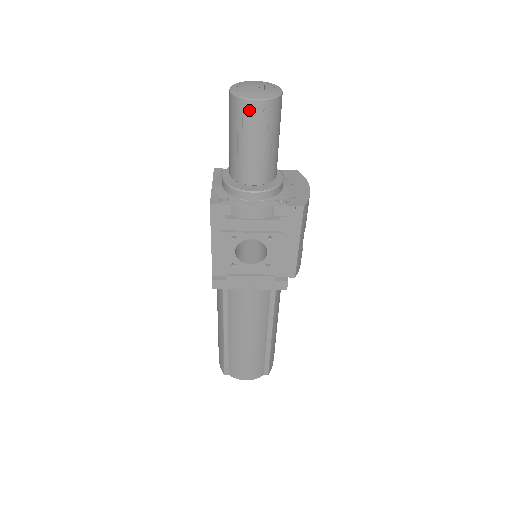
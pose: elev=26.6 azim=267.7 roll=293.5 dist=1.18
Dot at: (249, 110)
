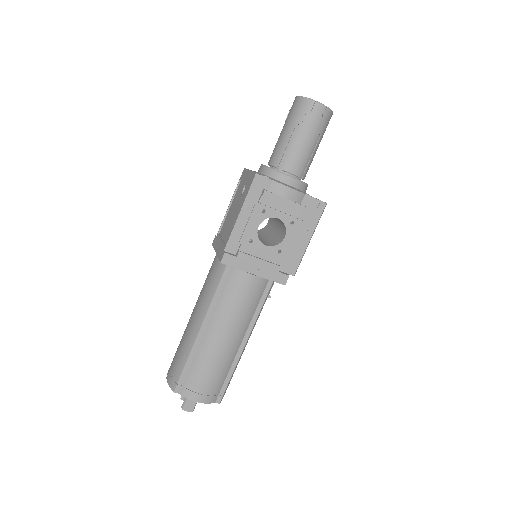
Dot at: (313, 109)
